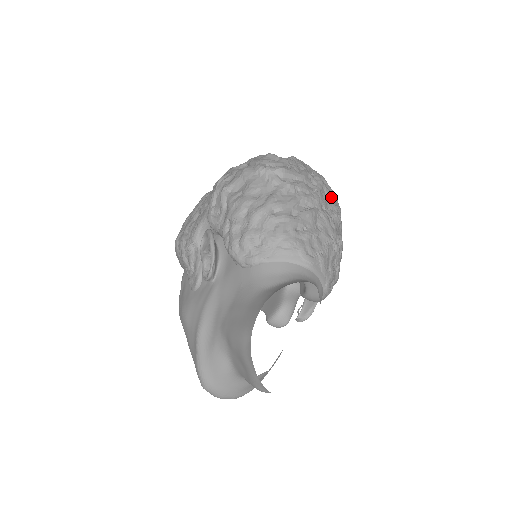
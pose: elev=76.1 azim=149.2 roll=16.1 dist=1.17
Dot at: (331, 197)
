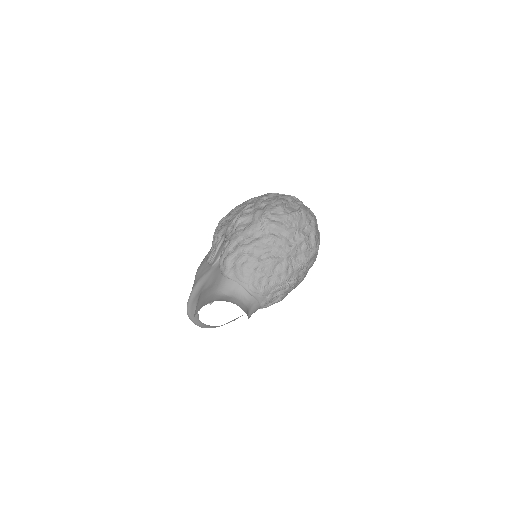
Dot at: (306, 250)
